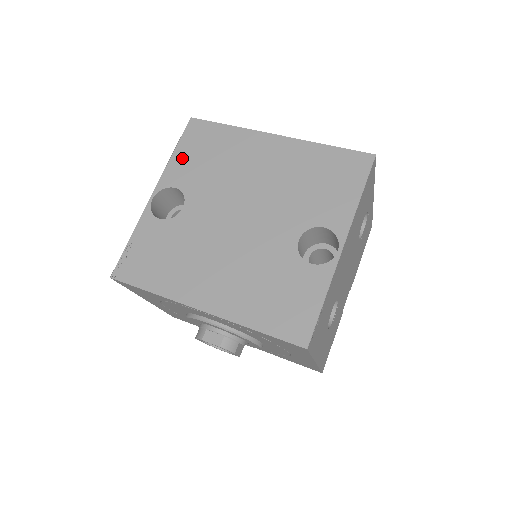
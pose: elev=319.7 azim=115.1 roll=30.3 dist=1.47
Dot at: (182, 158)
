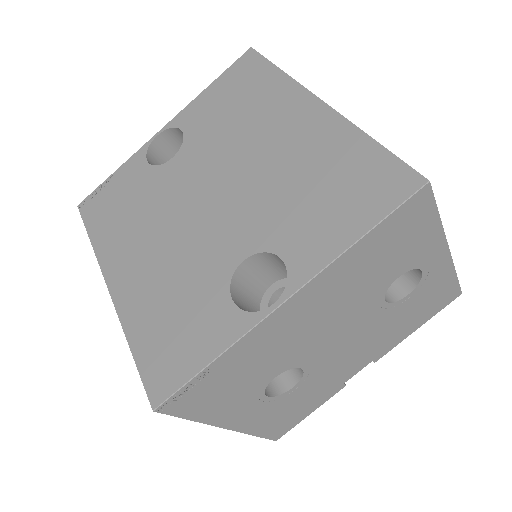
Dot at: (210, 96)
